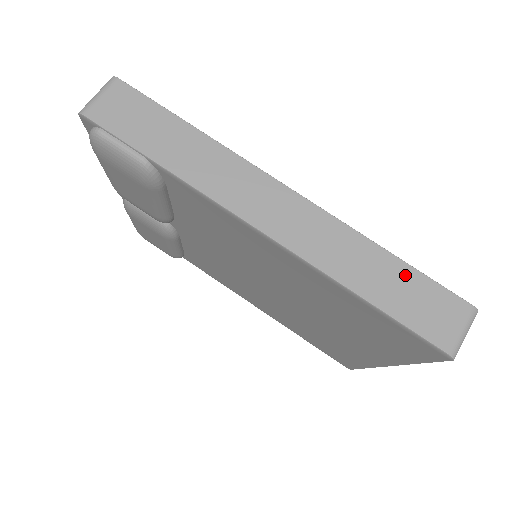
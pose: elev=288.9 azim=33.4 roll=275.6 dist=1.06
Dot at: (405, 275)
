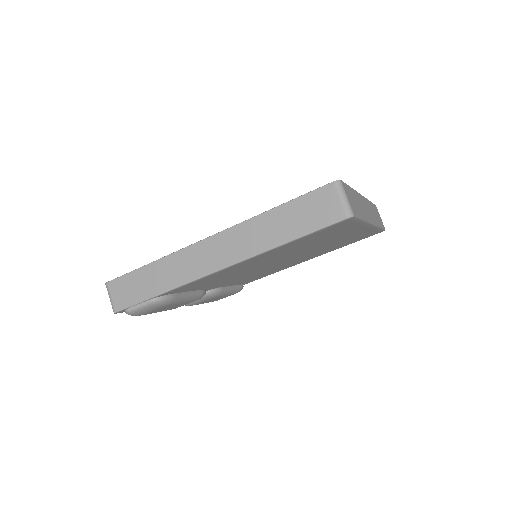
Dot at: (291, 209)
